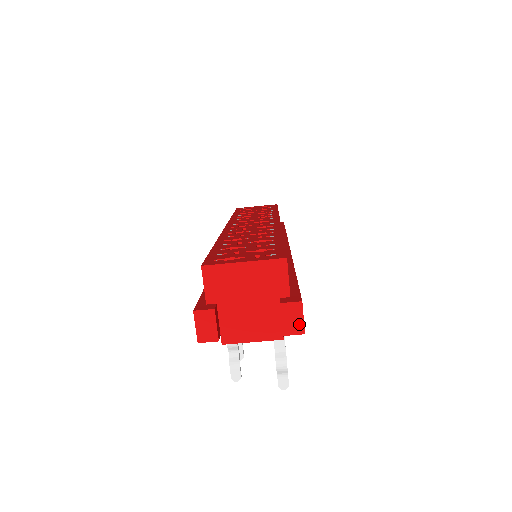
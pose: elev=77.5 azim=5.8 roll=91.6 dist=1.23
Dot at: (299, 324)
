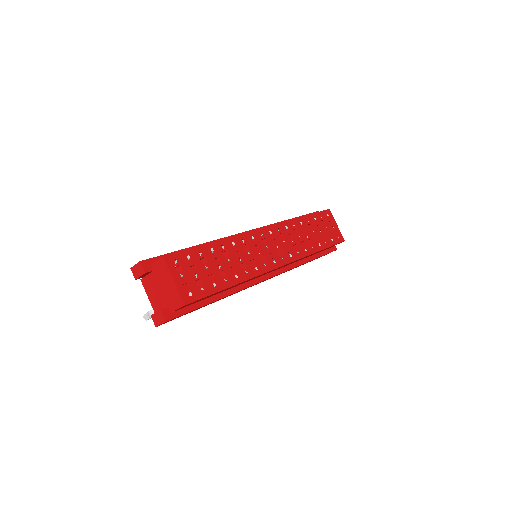
Dot at: (158, 323)
